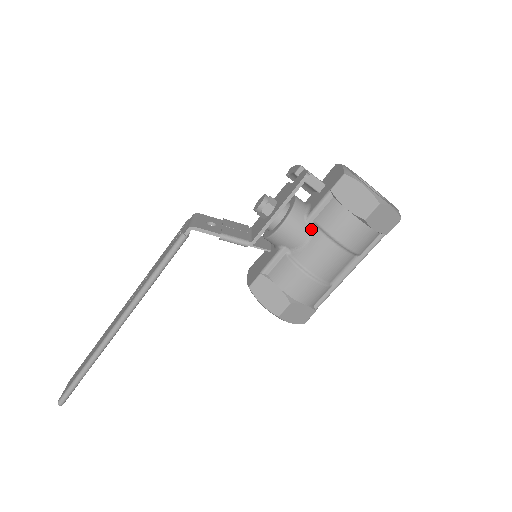
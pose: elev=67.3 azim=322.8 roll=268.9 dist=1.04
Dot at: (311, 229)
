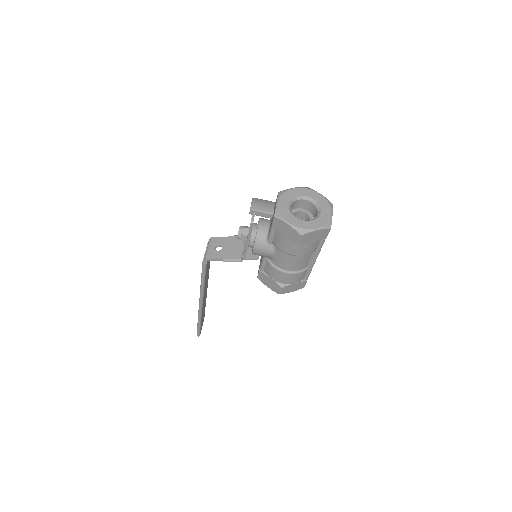
Dot at: (273, 247)
